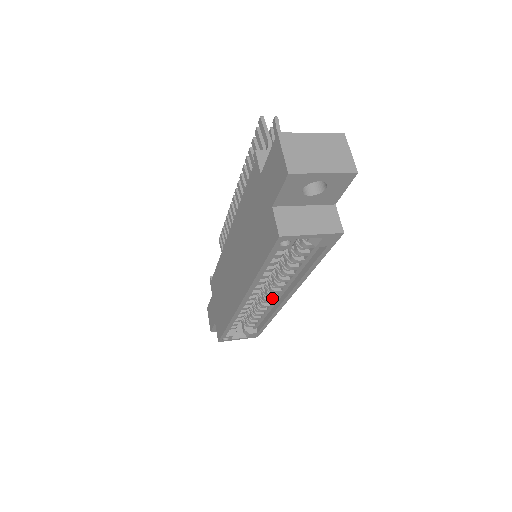
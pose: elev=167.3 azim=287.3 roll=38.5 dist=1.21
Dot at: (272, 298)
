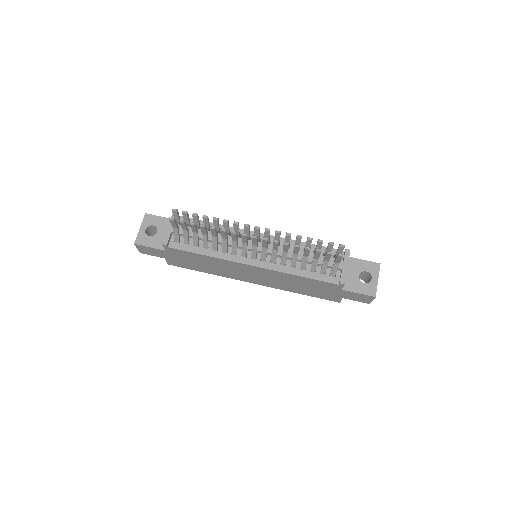
Dot at: occluded
